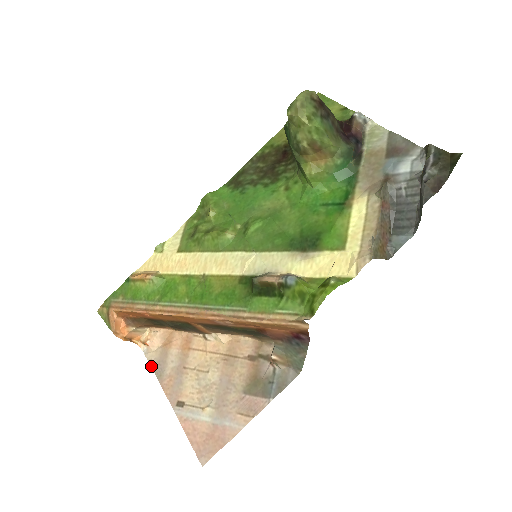
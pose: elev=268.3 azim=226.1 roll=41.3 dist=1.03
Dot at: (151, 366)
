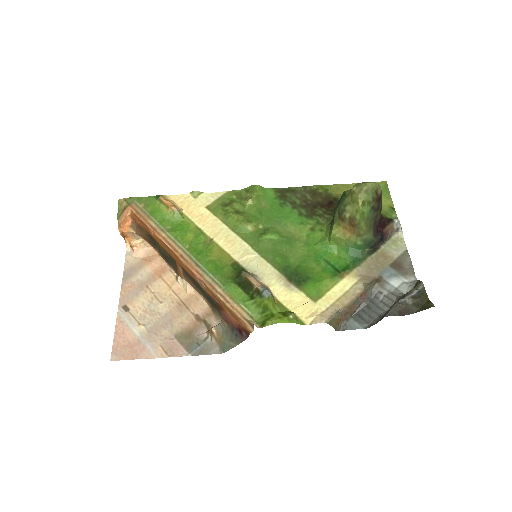
Dot at: (124, 266)
